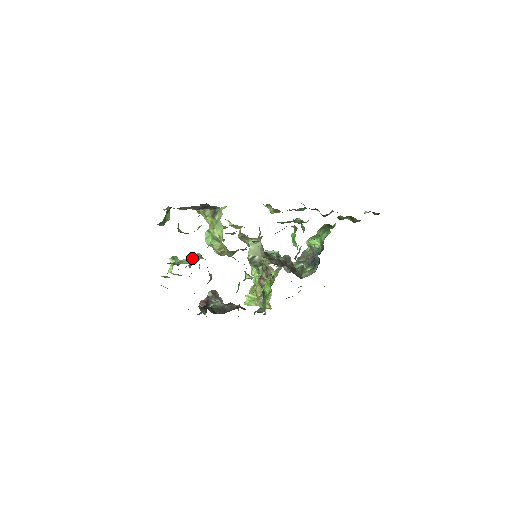
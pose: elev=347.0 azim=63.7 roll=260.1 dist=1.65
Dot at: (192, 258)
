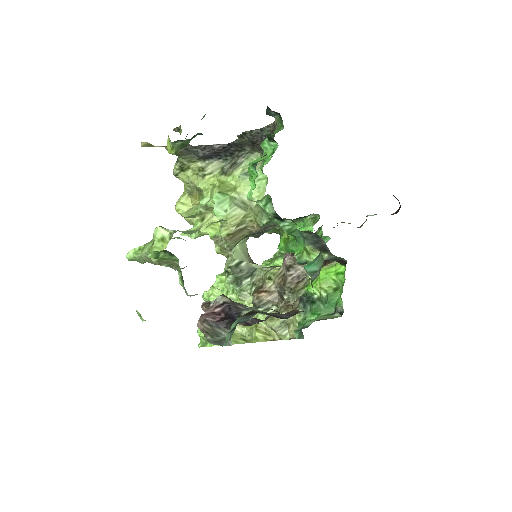
Dot at: occluded
